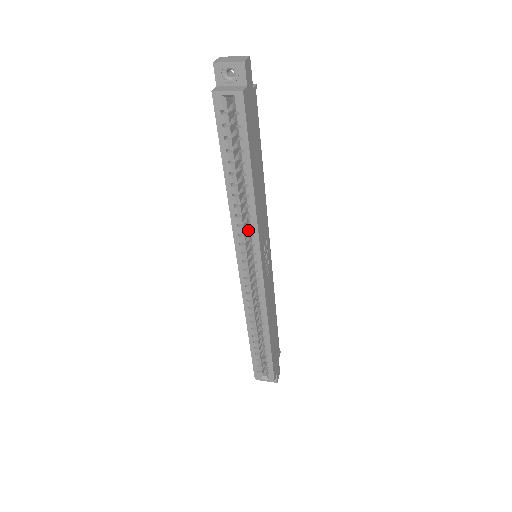
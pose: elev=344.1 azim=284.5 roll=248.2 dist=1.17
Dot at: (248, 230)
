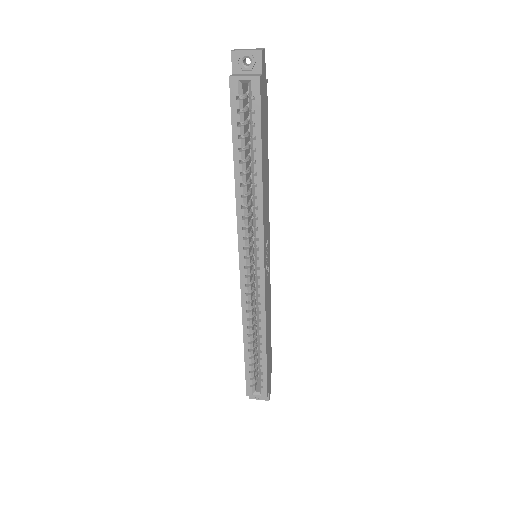
Dot at: (251, 226)
